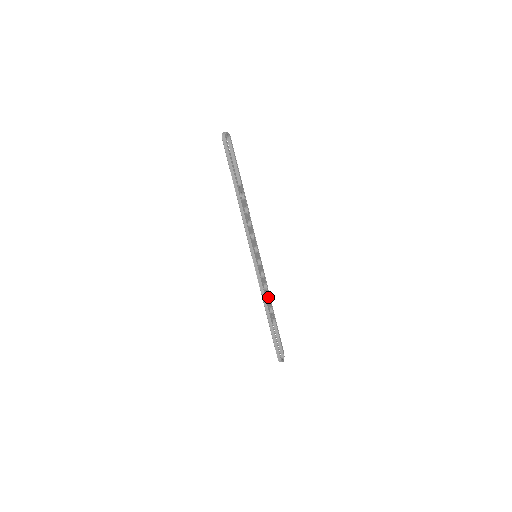
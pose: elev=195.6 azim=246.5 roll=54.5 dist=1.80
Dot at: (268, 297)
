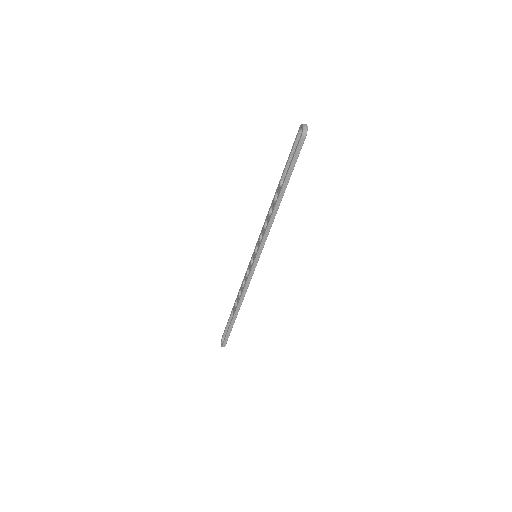
Dot at: occluded
